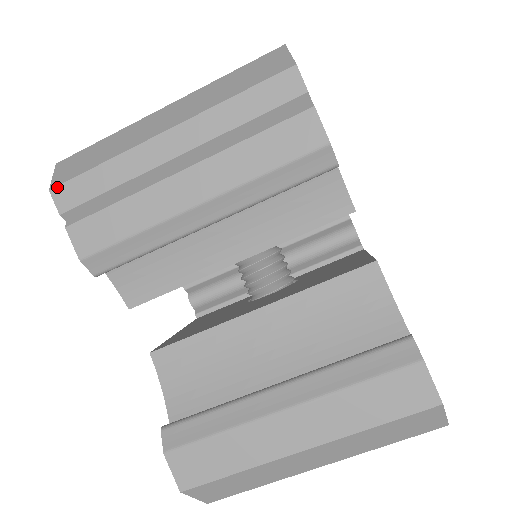
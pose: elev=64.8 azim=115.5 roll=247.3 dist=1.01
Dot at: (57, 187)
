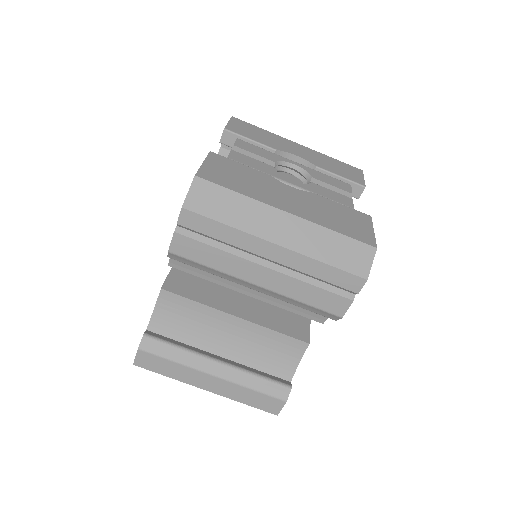
Dot at: (188, 211)
